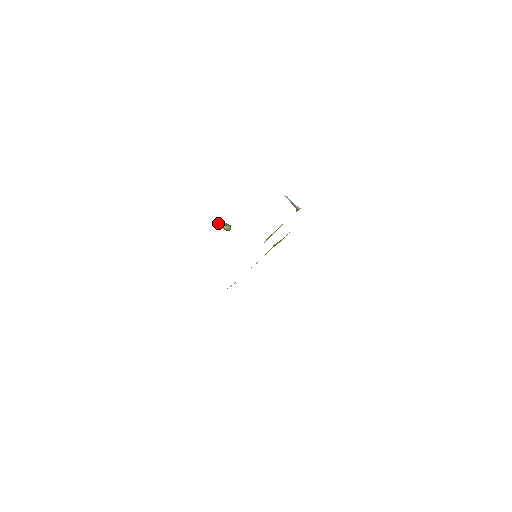
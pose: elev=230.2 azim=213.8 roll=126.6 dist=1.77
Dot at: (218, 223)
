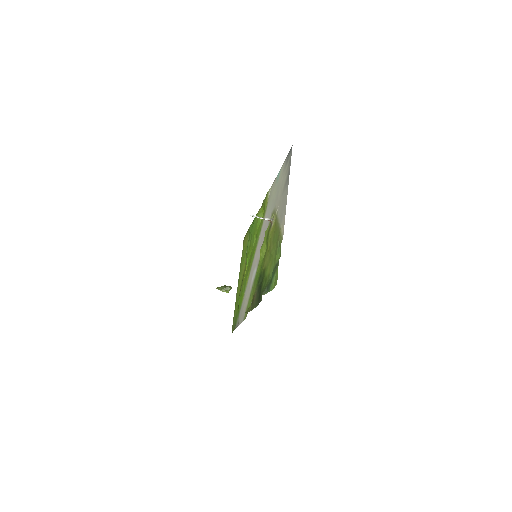
Dot at: occluded
